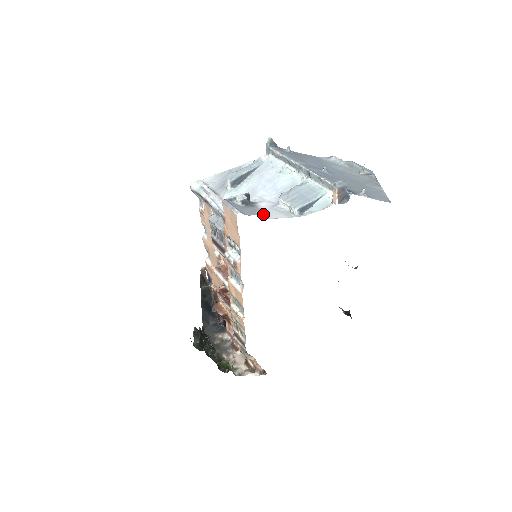
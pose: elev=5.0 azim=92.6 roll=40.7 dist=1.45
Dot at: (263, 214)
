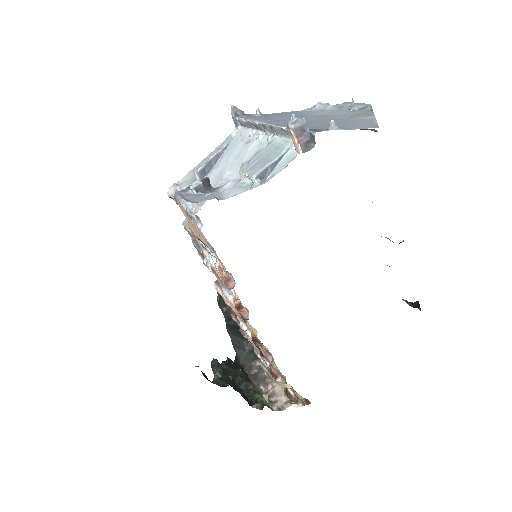
Dot at: (220, 196)
